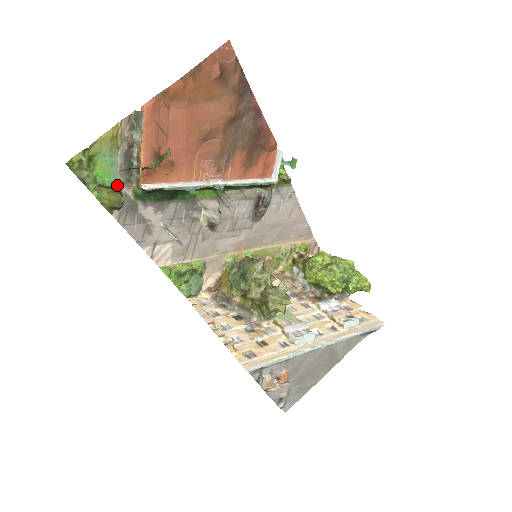
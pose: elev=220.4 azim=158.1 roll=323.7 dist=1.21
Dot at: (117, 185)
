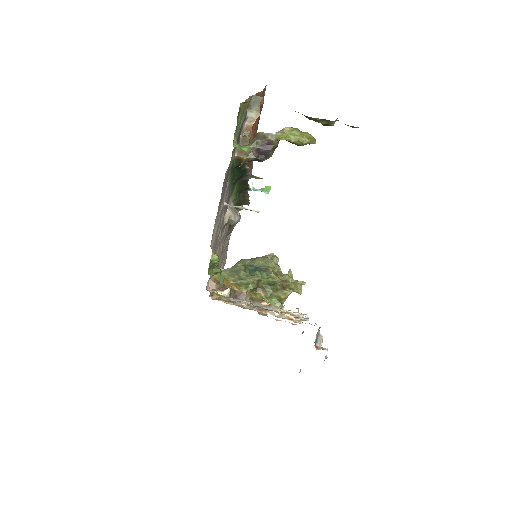
Dot at: occluded
